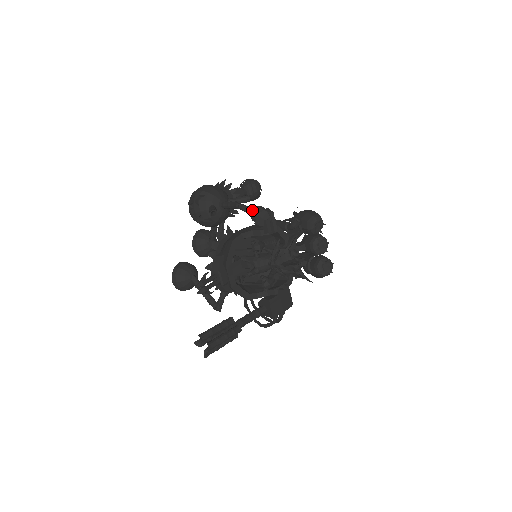
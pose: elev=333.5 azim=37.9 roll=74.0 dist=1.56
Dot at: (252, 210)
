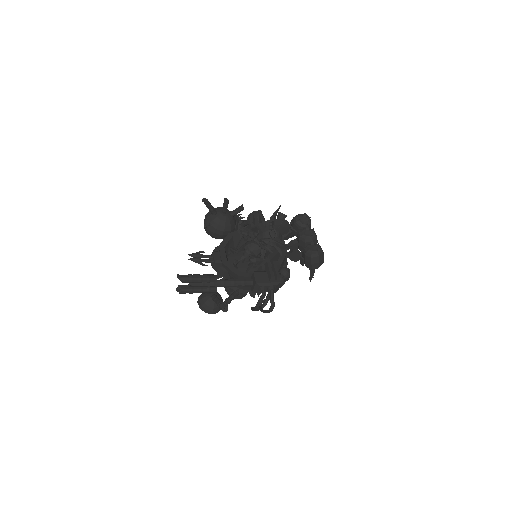
Dot at: occluded
